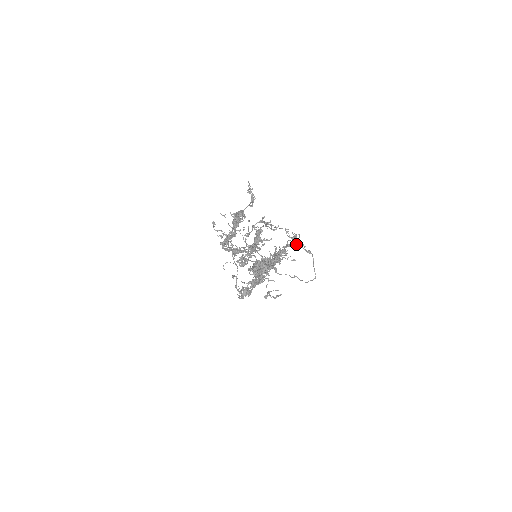
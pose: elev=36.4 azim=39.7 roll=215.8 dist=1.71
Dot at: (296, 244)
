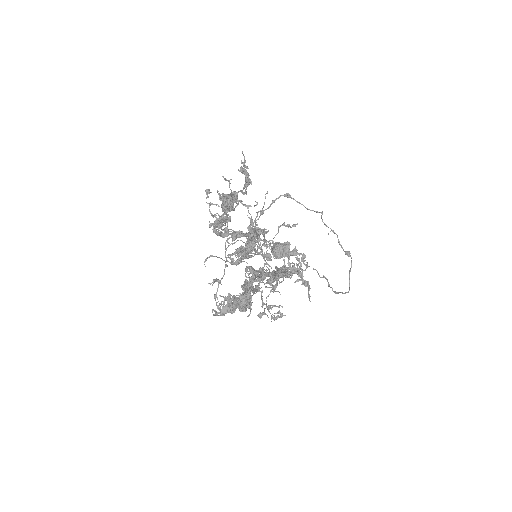
Dot at: (295, 282)
